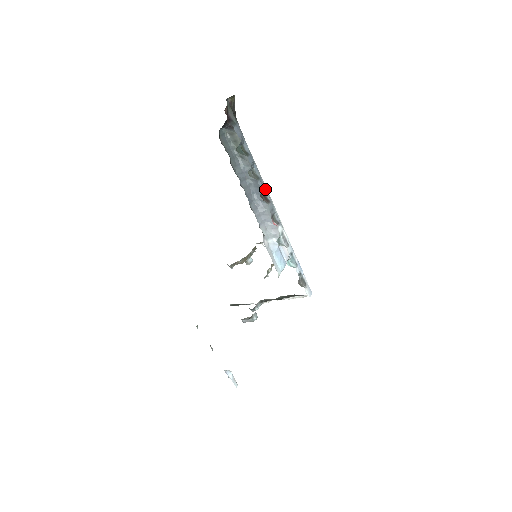
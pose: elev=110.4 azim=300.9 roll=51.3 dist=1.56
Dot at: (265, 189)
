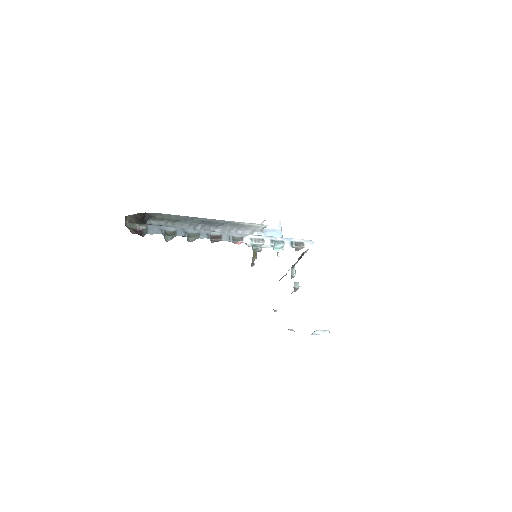
Dot at: (210, 232)
